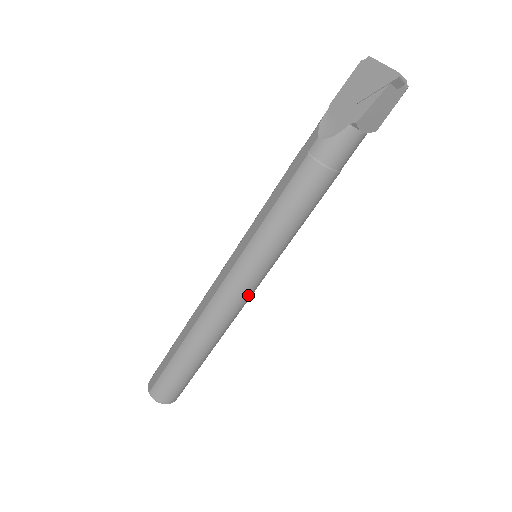
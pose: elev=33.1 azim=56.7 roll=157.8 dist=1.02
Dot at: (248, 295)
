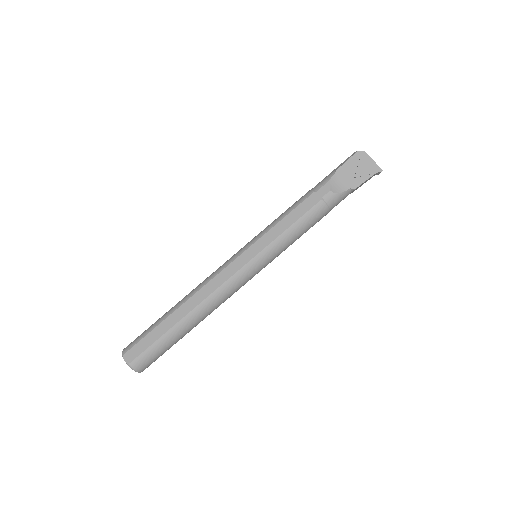
Dot at: occluded
